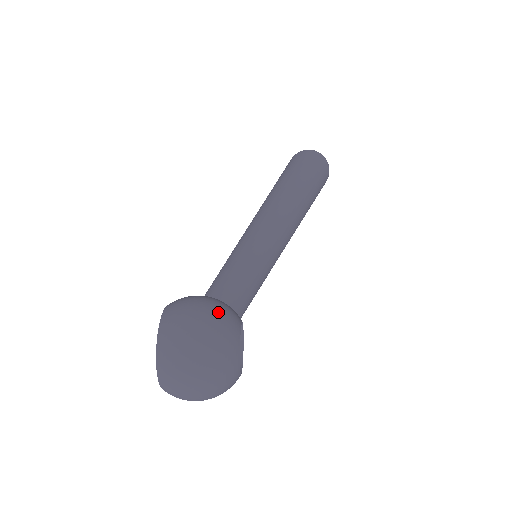
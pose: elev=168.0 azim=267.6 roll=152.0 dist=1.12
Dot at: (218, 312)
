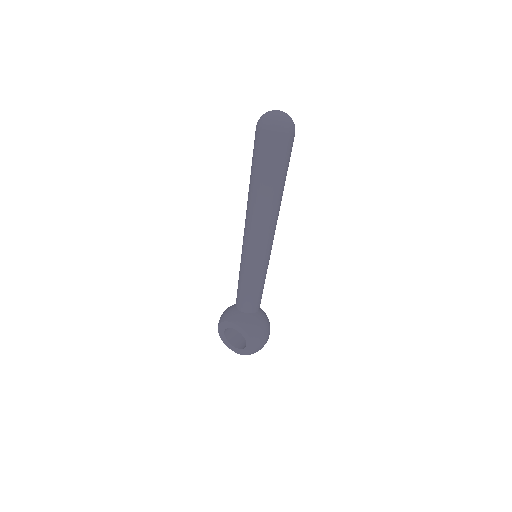
Dot at: occluded
